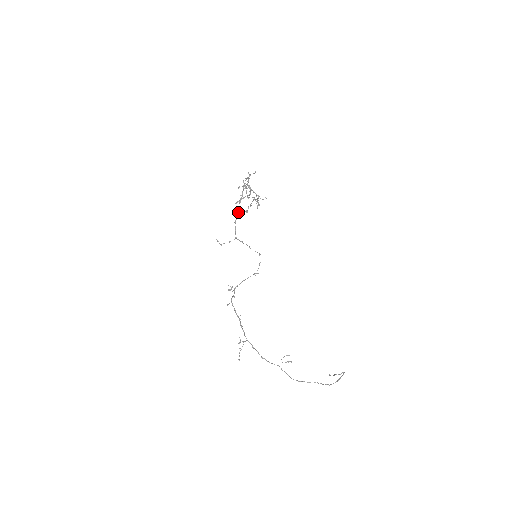
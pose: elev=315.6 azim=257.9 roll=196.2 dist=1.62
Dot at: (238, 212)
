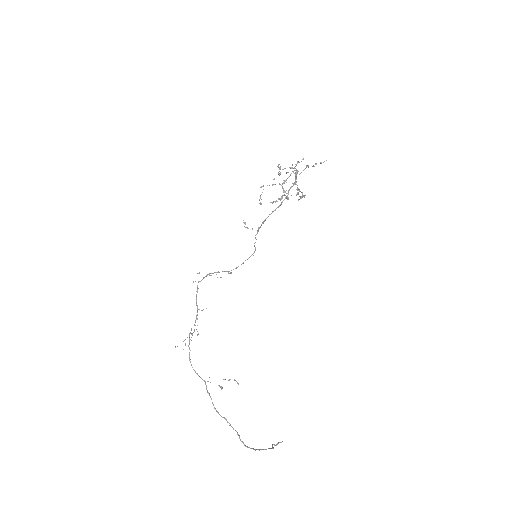
Dot at: (260, 198)
